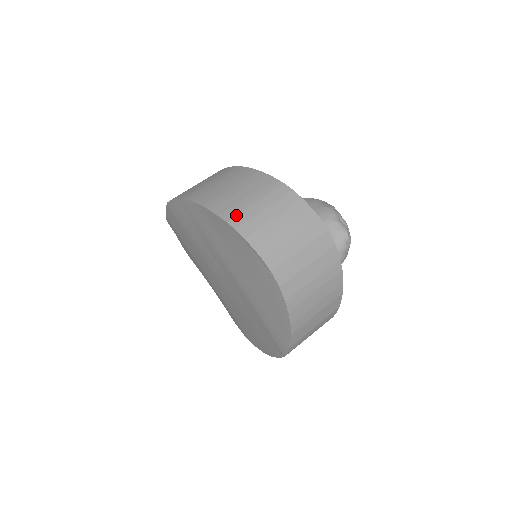
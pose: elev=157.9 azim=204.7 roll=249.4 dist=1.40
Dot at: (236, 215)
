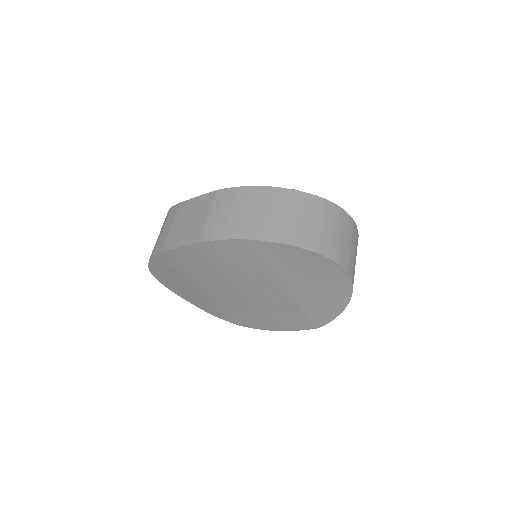
Dot at: (319, 244)
